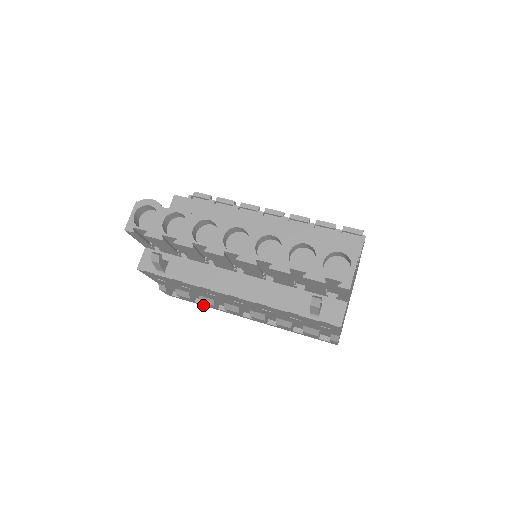
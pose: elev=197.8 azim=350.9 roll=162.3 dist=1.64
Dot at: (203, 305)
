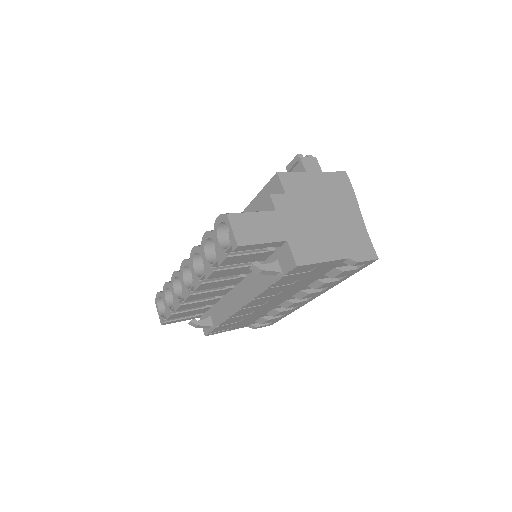
Dot at: occluded
